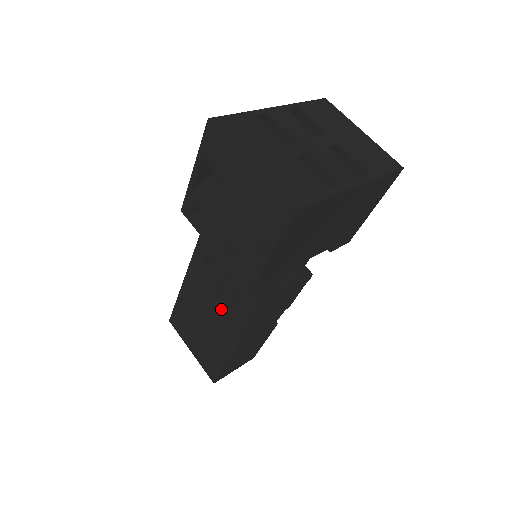
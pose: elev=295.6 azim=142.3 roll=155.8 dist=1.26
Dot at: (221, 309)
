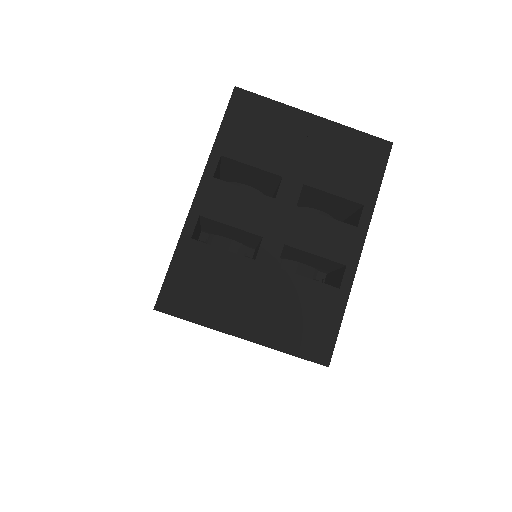
Dot at: occluded
